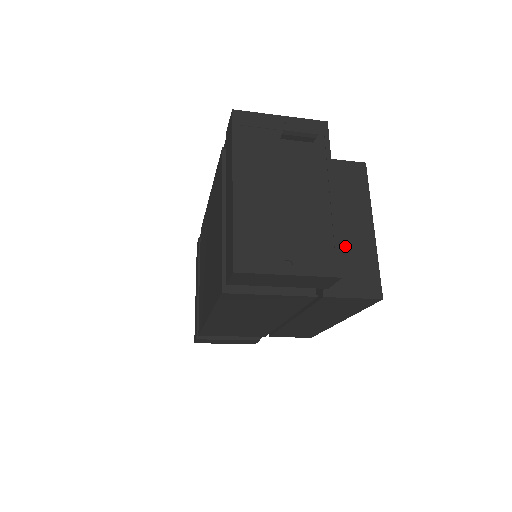
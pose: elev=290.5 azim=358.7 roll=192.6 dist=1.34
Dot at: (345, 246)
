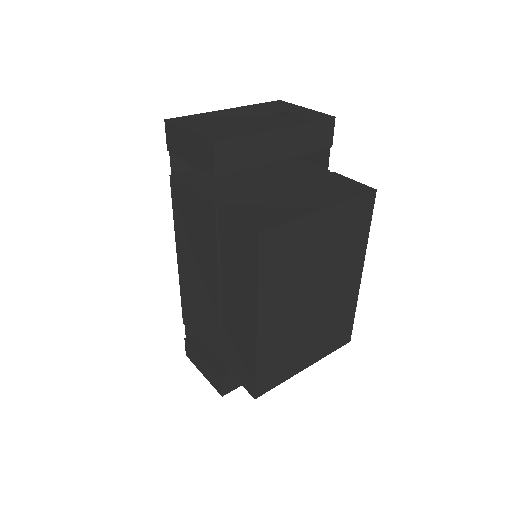
Dot at: (281, 202)
